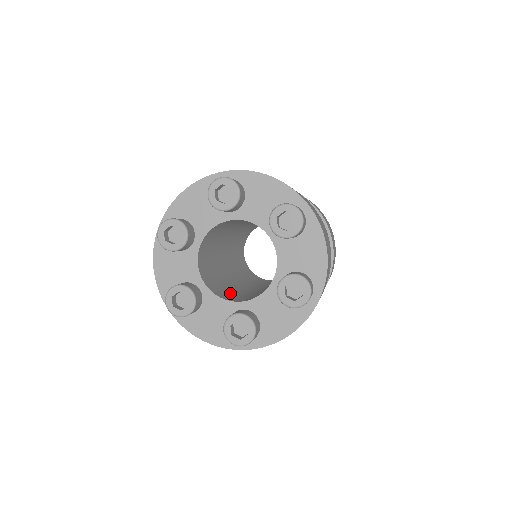
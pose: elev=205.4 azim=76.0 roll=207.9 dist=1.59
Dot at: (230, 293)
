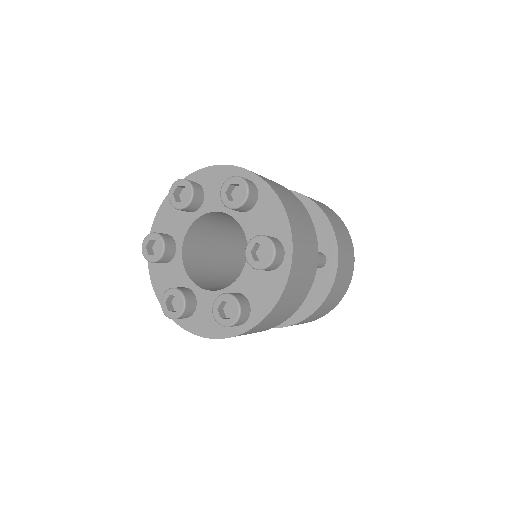
Dot at: occluded
